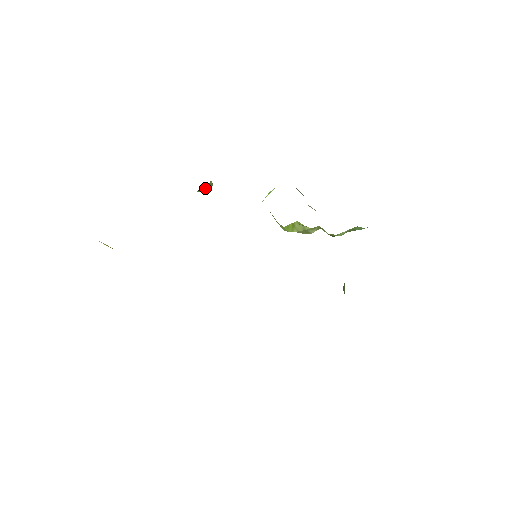
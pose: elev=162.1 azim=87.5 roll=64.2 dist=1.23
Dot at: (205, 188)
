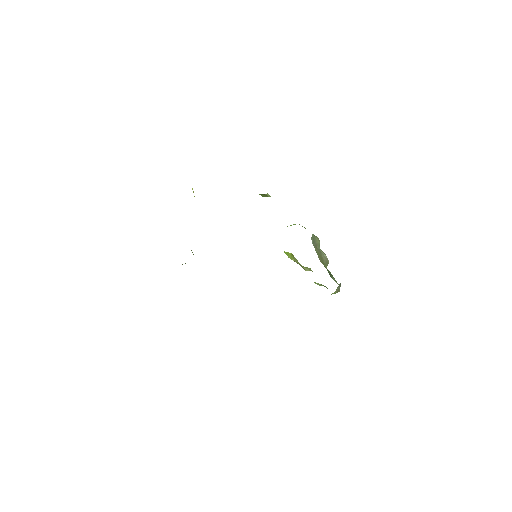
Dot at: (265, 196)
